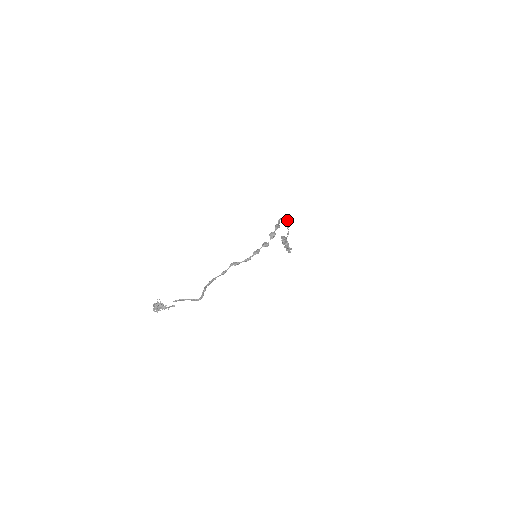
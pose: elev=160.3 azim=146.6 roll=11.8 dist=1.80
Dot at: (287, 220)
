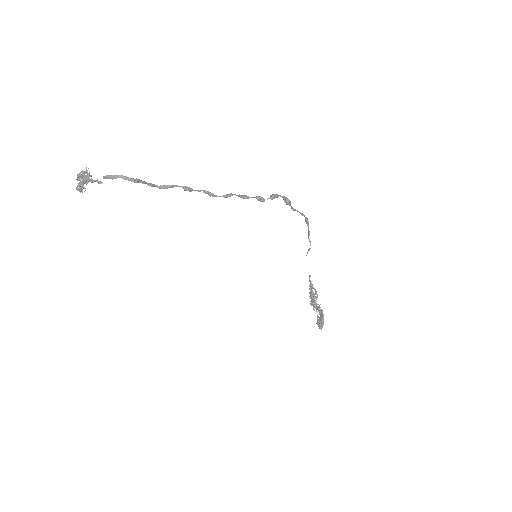
Dot at: (307, 218)
